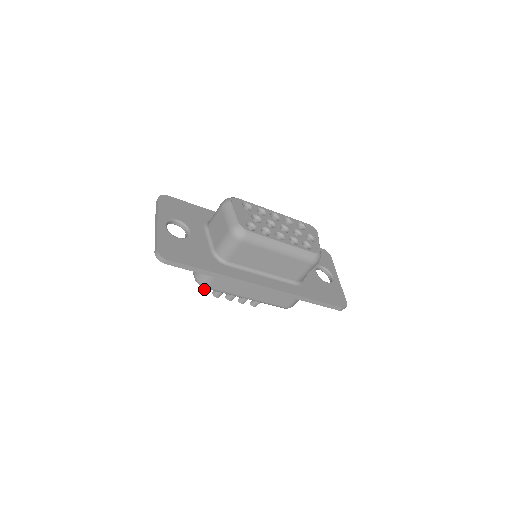
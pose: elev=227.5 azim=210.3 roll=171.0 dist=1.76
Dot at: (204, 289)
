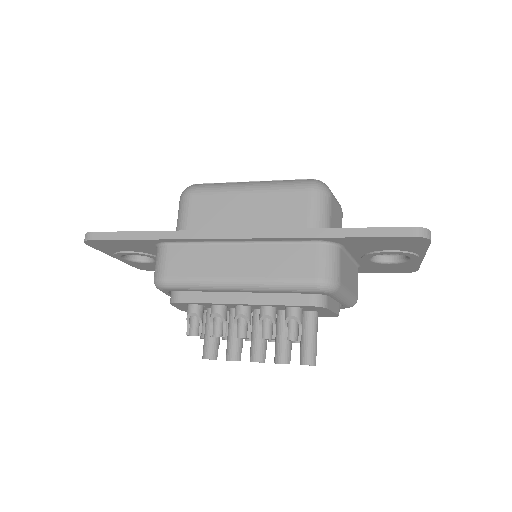
Dot at: occluded
